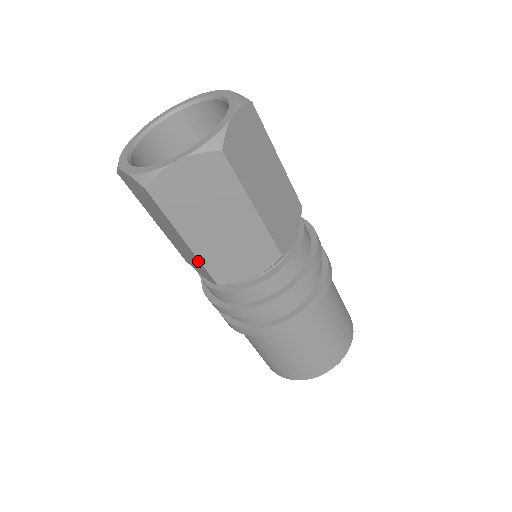
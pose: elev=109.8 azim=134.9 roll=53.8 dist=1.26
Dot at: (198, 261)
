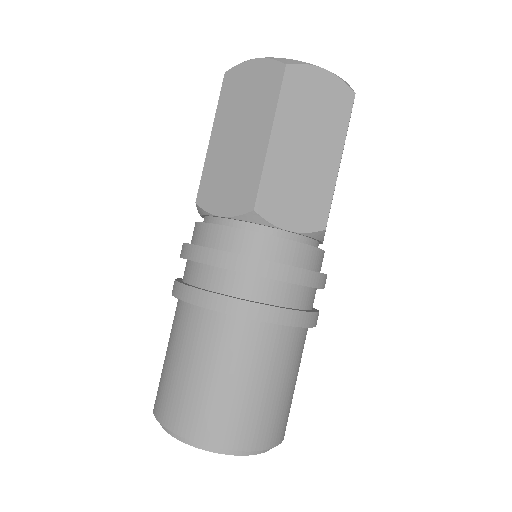
Dot at: occluded
